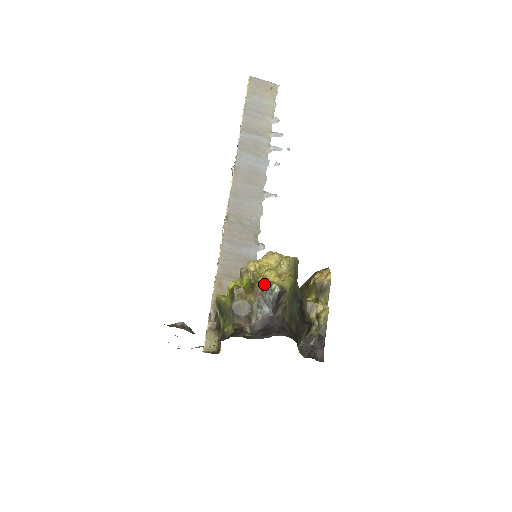
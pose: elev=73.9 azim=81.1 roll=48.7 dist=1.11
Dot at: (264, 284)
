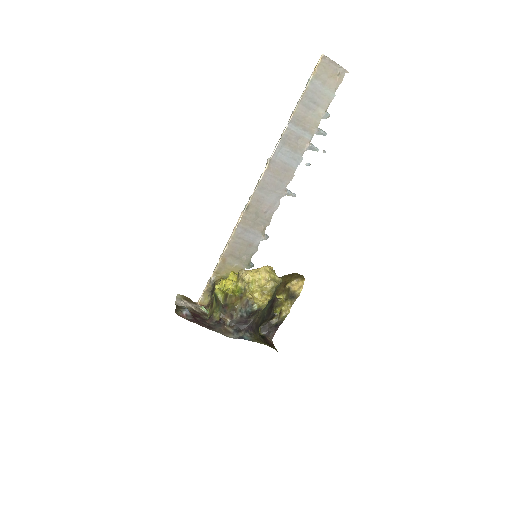
Dot at: (249, 302)
